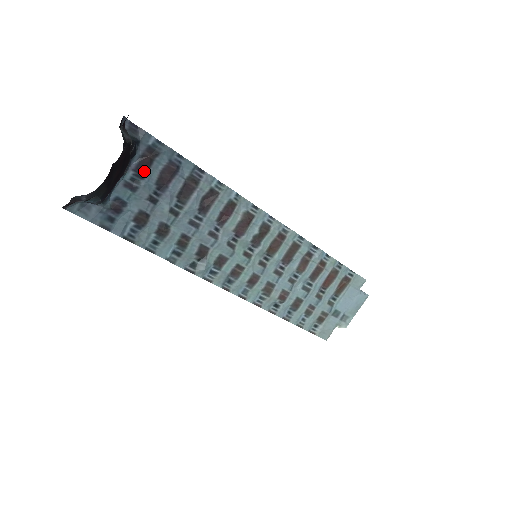
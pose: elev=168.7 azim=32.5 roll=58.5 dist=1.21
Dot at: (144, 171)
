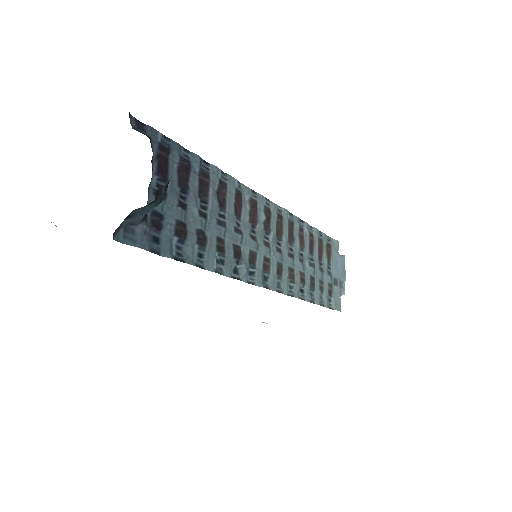
Dot at: (165, 173)
